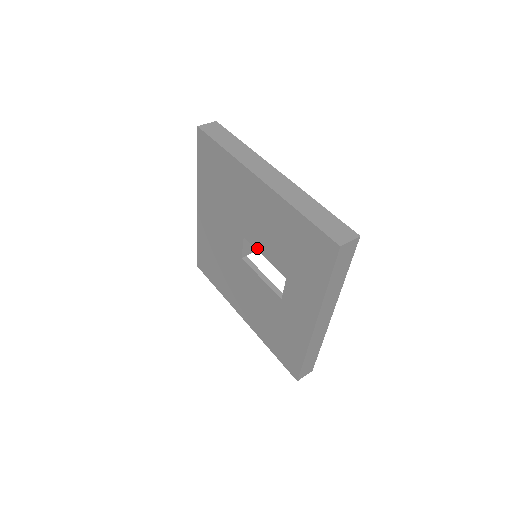
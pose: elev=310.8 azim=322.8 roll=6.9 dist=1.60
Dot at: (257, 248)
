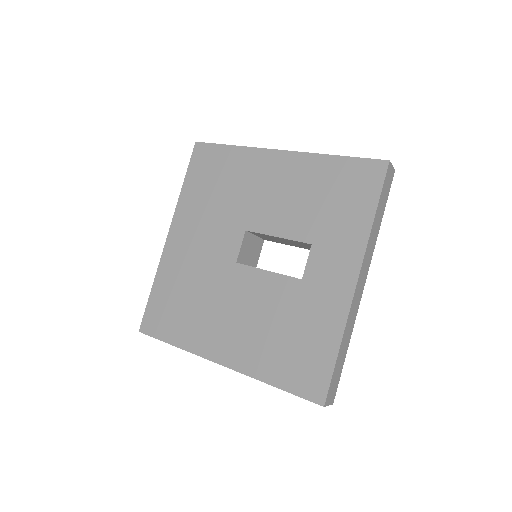
Dot at: (267, 232)
